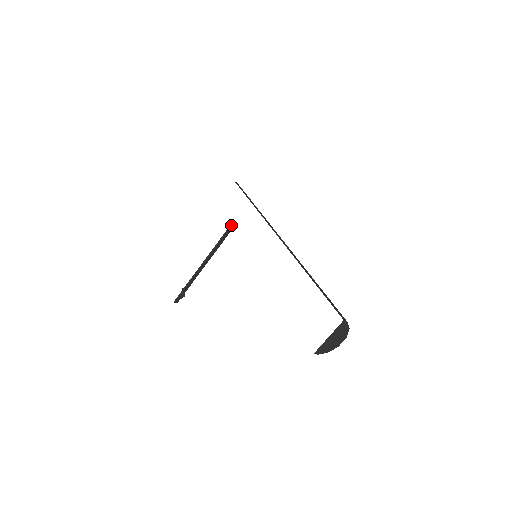
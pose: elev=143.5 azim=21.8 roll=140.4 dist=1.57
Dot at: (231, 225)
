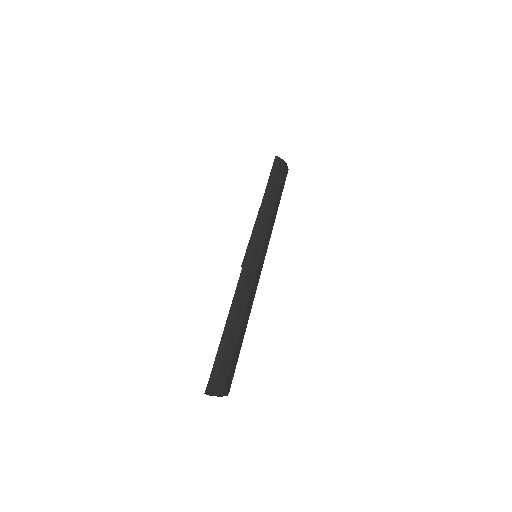
Dot at: occluded
